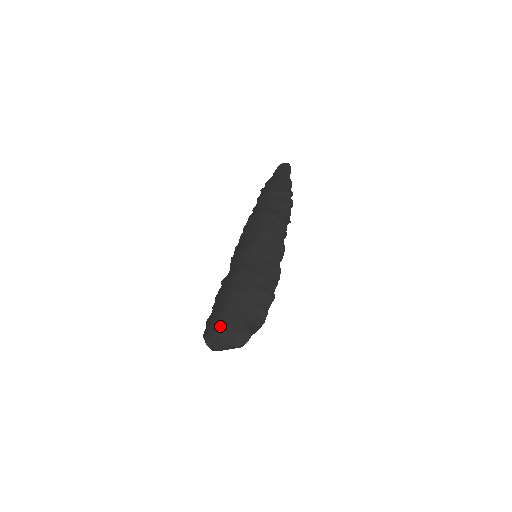
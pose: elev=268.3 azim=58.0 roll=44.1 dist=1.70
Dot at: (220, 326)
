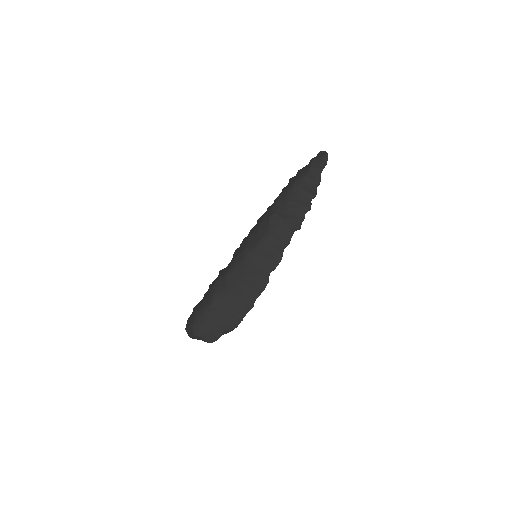
Dot at: (197, 321)
